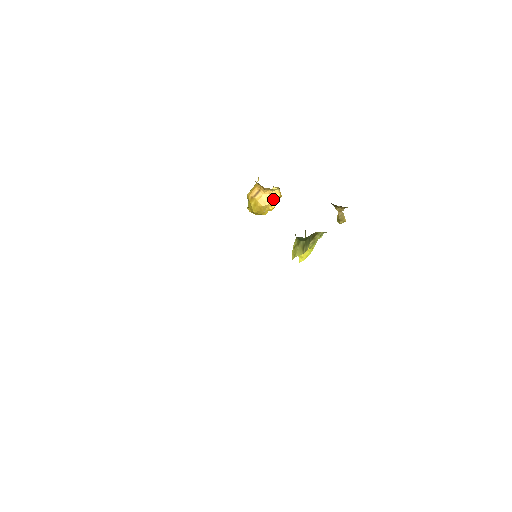
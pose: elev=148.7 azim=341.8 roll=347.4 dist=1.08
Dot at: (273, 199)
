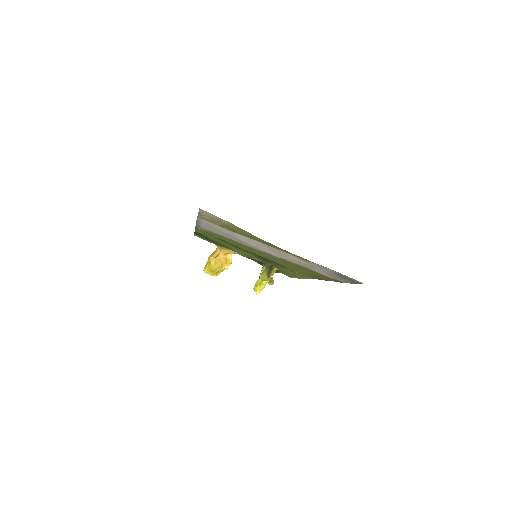
Dot at: (228, 261)
